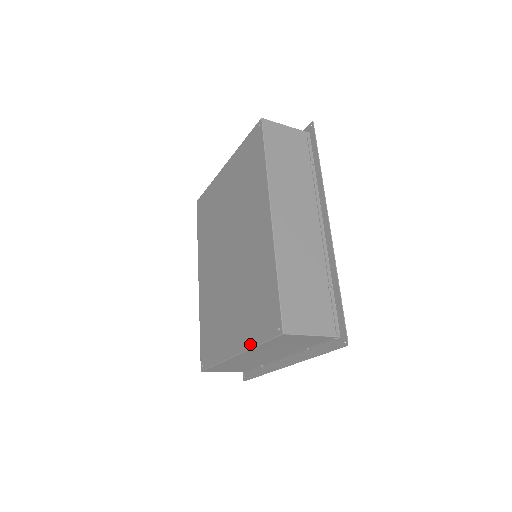
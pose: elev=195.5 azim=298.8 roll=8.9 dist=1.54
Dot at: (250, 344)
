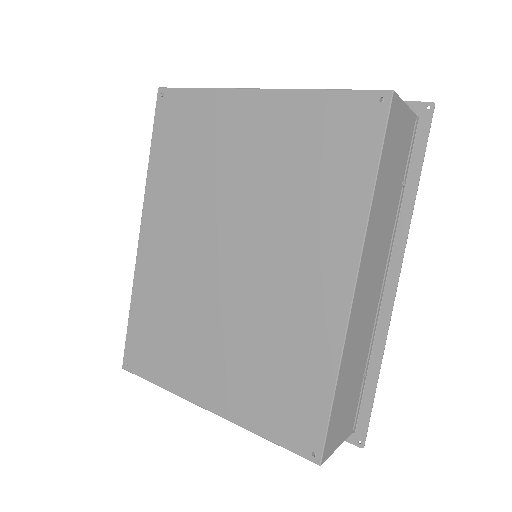
Dot at: (245, 423)
